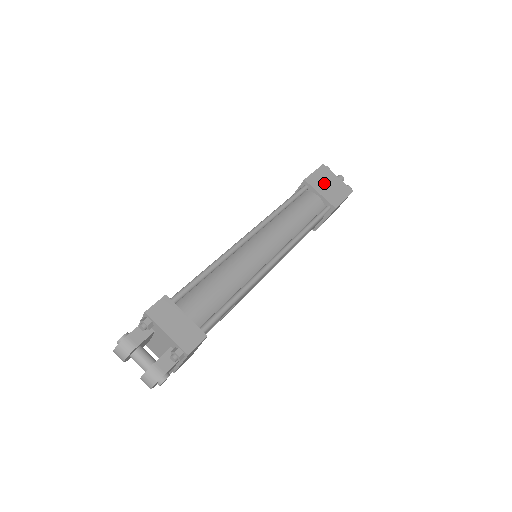
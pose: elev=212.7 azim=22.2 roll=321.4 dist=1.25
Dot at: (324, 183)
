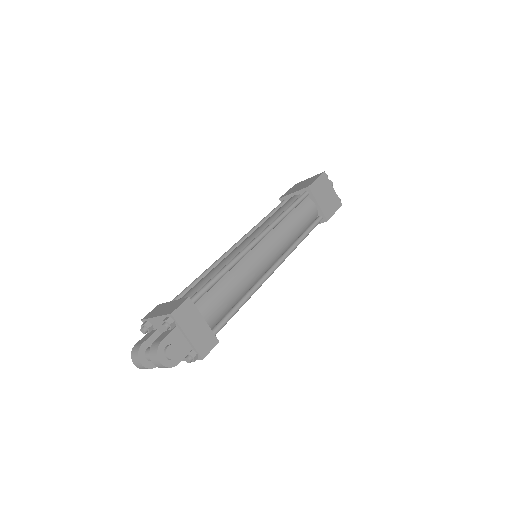
Dot at: occluded
